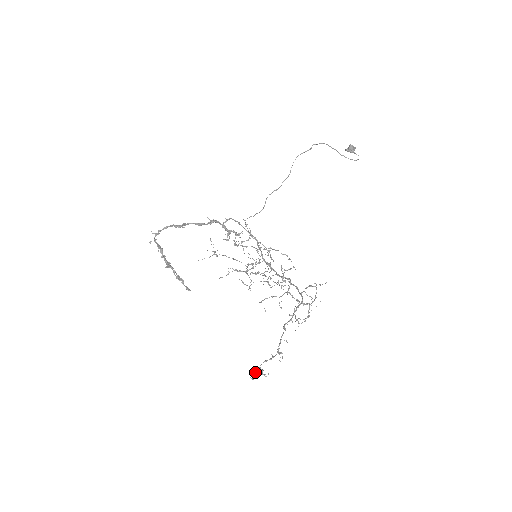
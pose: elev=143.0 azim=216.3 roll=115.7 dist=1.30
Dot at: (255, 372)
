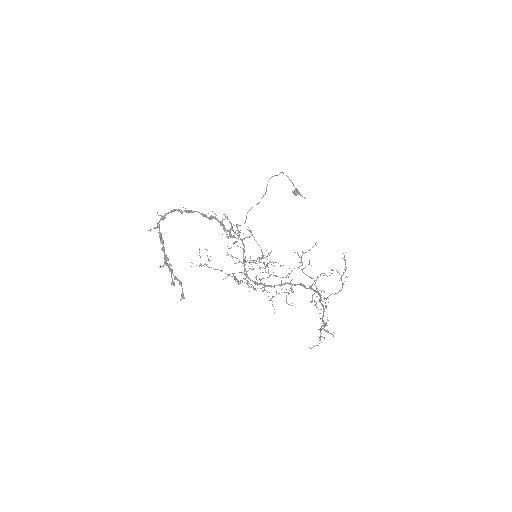
Dot at: (318, 336)
